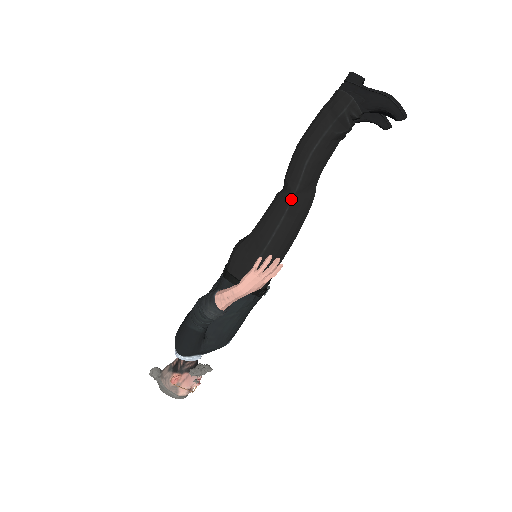
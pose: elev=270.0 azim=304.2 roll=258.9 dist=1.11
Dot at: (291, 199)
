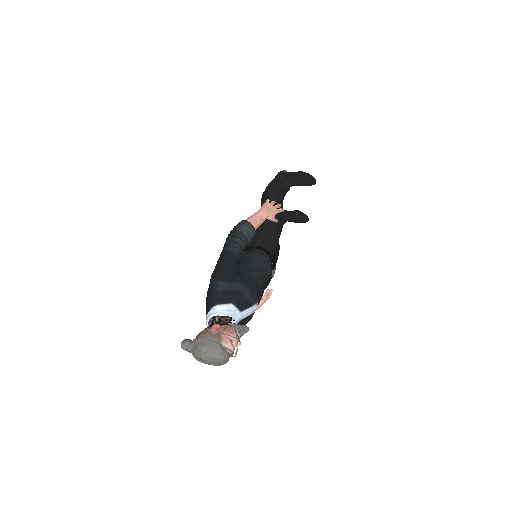
Dot at: occluded
